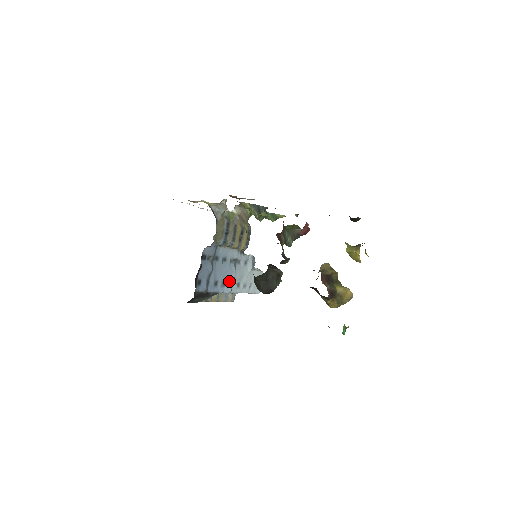
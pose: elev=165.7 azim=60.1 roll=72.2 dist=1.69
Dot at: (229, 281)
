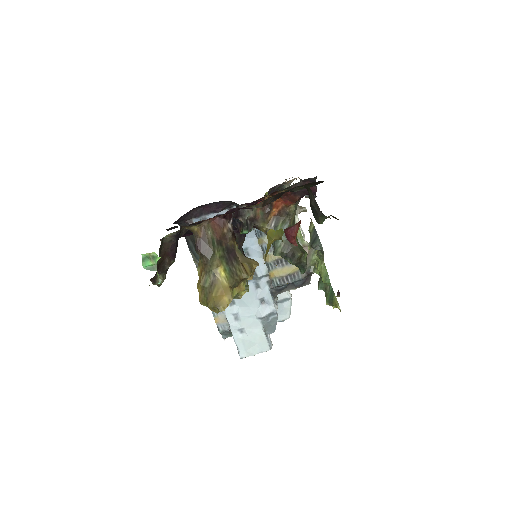
Dot at: occluded
